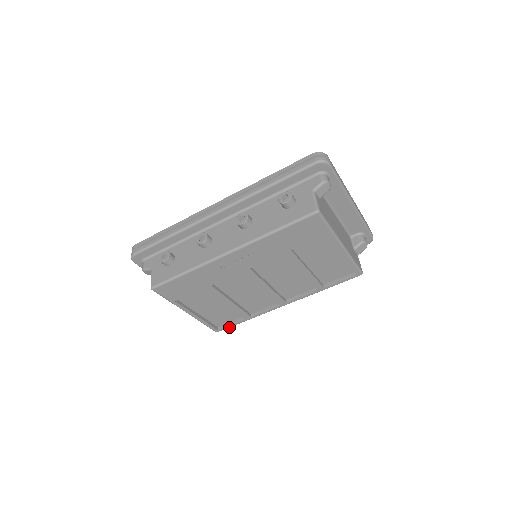
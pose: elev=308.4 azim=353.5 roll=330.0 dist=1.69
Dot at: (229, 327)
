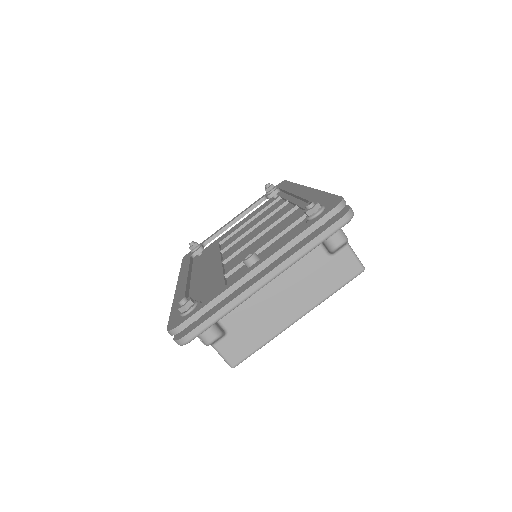
Dot at: occluded
